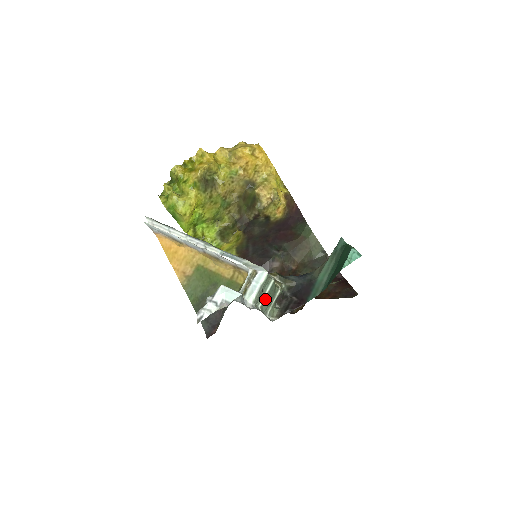
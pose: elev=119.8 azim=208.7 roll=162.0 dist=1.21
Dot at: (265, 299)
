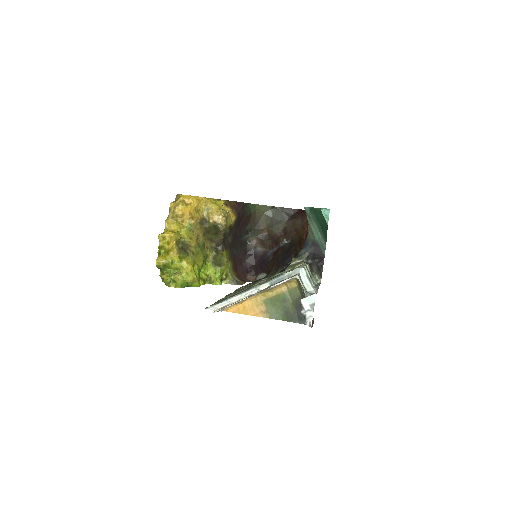
Dot at: (311, 279)
